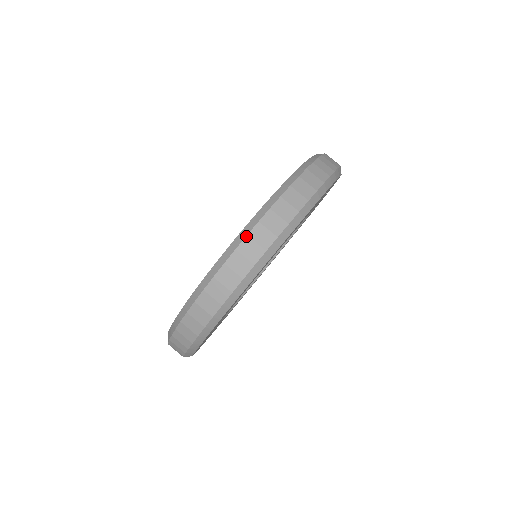
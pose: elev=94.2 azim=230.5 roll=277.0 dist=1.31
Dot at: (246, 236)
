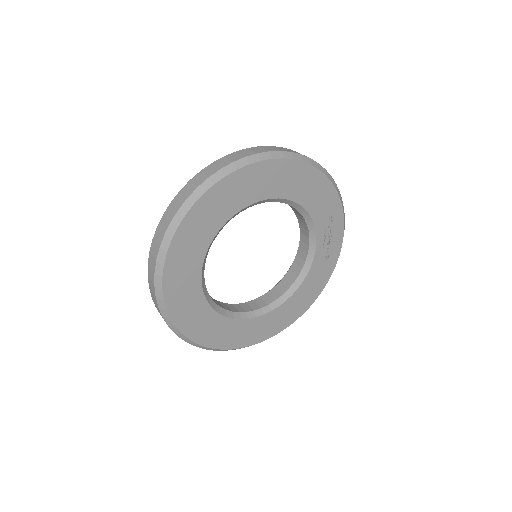
Dot at: (235, 152)
